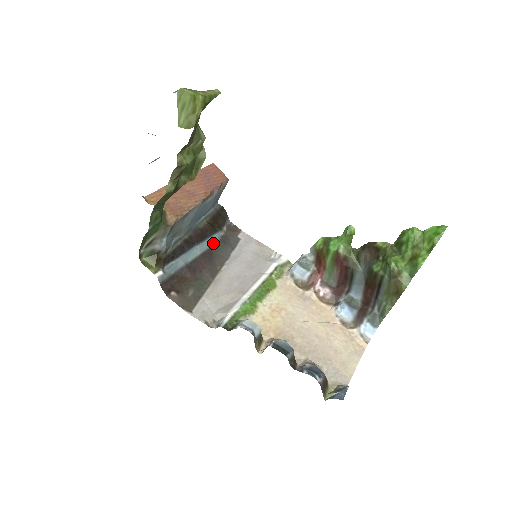
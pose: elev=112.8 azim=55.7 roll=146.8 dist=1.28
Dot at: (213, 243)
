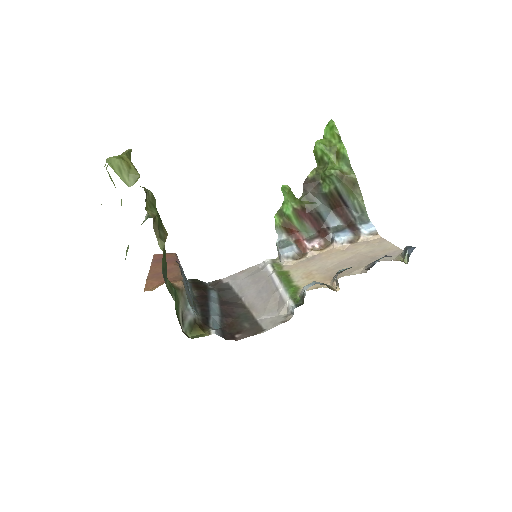
Dot at: (216, 296)
